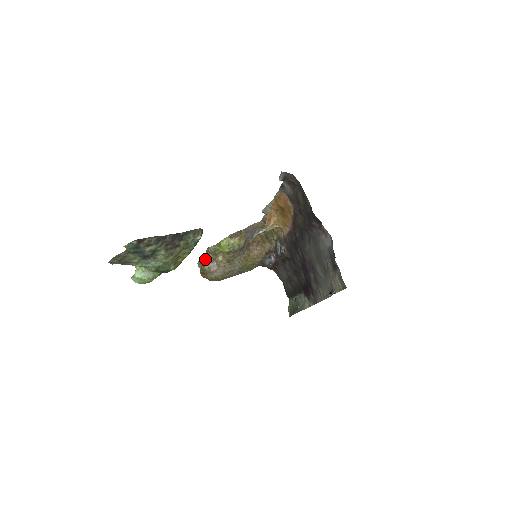
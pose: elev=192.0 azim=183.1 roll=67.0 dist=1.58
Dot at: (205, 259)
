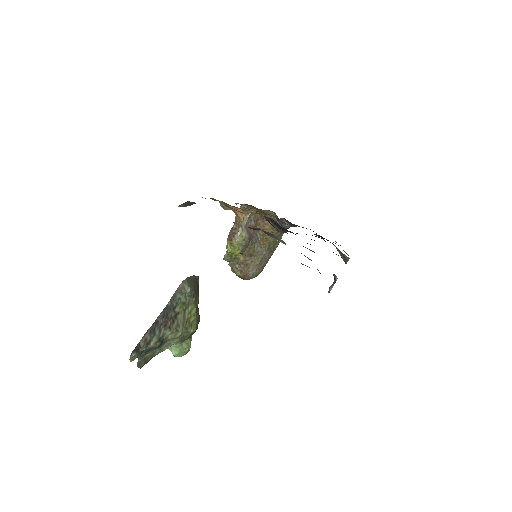
Dot at: (232, 266)
